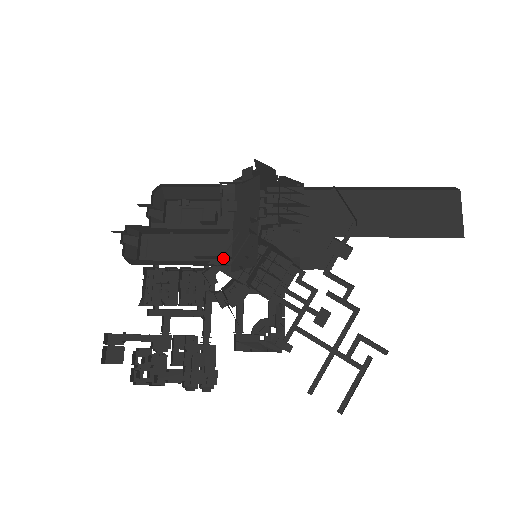
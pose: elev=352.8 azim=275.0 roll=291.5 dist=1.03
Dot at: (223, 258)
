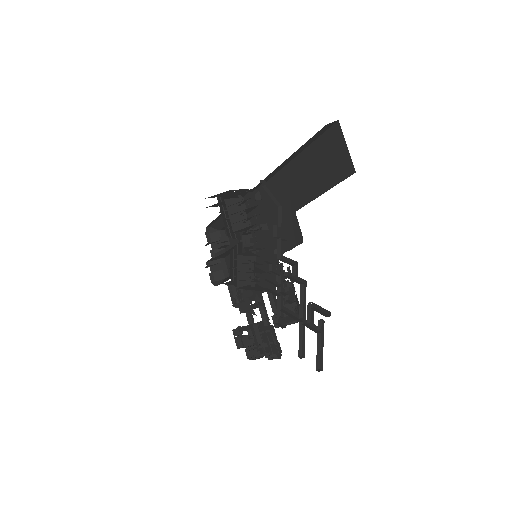
Dot at: occluded
